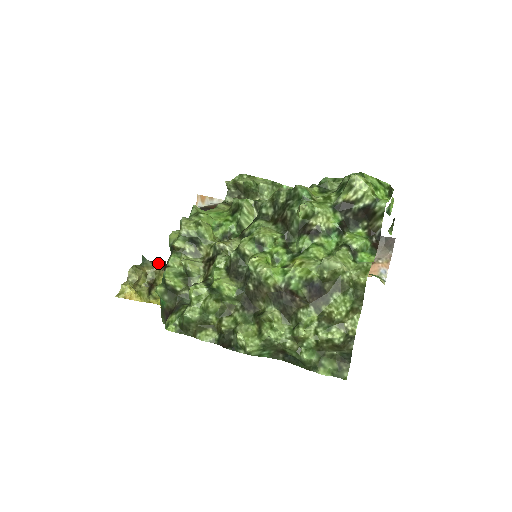
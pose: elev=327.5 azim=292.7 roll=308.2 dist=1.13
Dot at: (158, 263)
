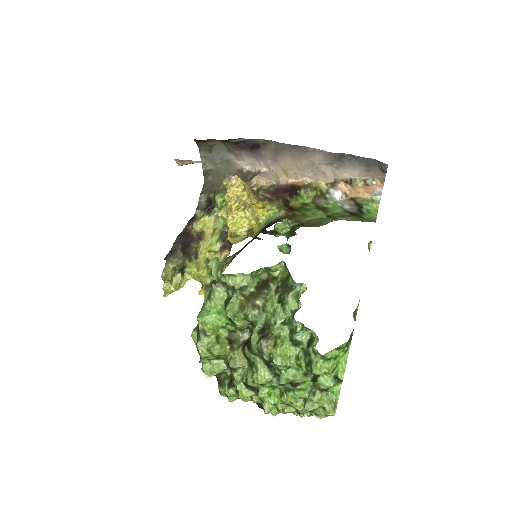
Dot at: (178, 256)
